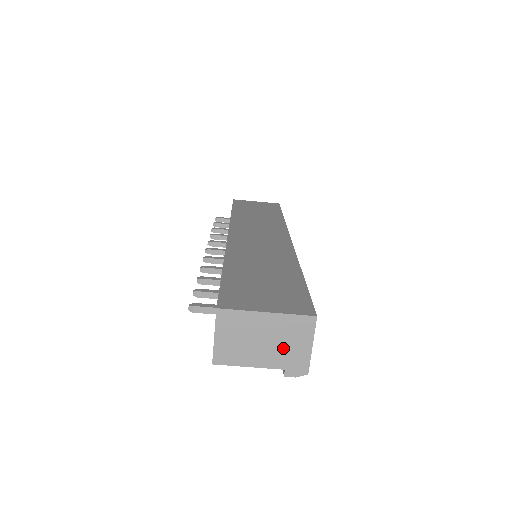
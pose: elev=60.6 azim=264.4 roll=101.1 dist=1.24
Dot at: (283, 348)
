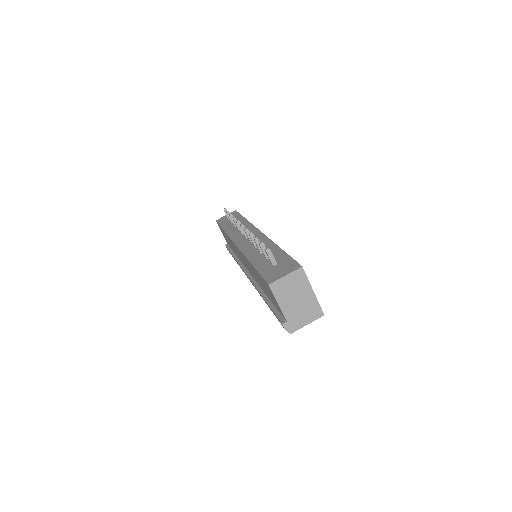
Dot at: (298, 312)
